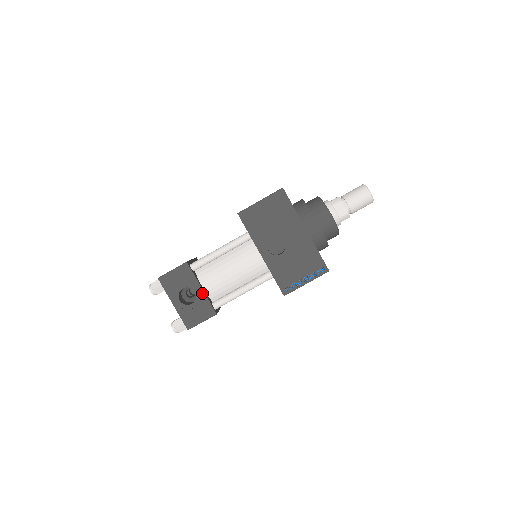
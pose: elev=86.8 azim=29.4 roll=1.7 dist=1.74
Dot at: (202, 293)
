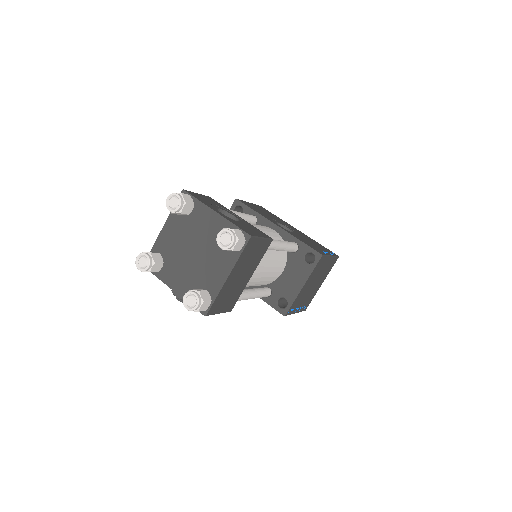
Dot at: (243, 220)
